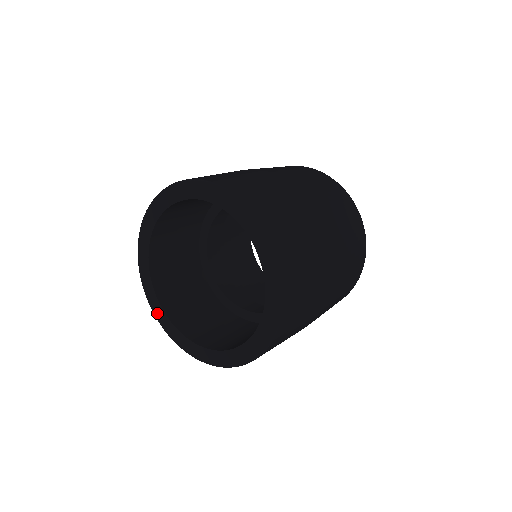
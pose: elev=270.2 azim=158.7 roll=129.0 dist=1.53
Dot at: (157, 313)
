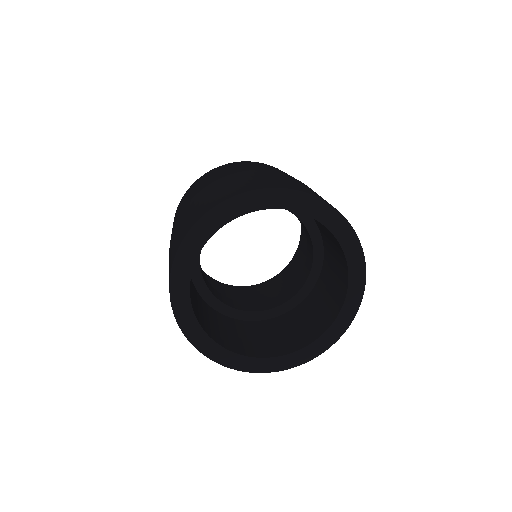
Dot at: (192, 334)
